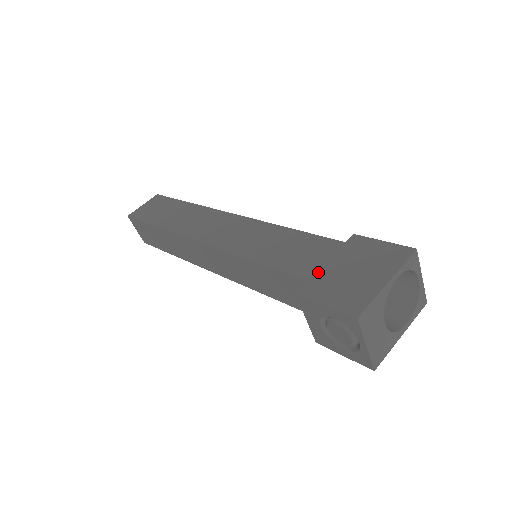
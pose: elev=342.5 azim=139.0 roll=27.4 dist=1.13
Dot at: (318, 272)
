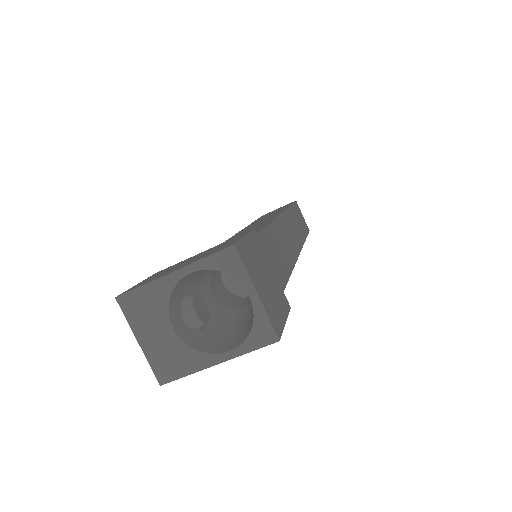
Dot at: occluded
